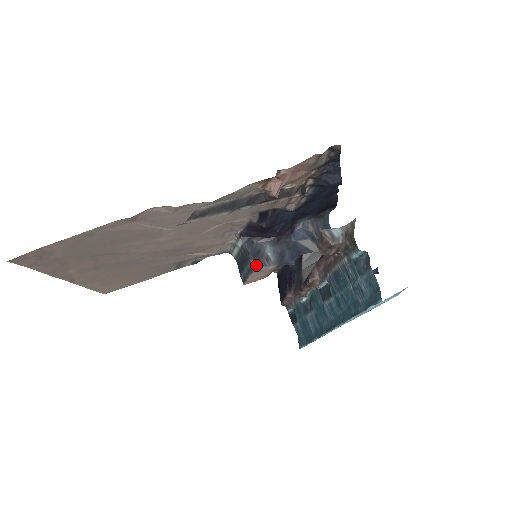
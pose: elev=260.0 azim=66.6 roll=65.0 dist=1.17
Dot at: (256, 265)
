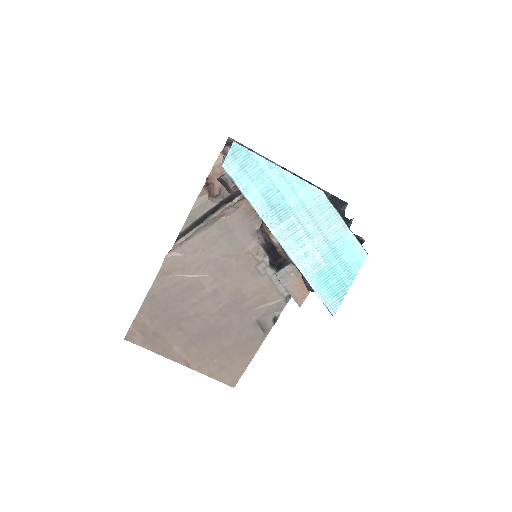
Dot at: (276, 272)
